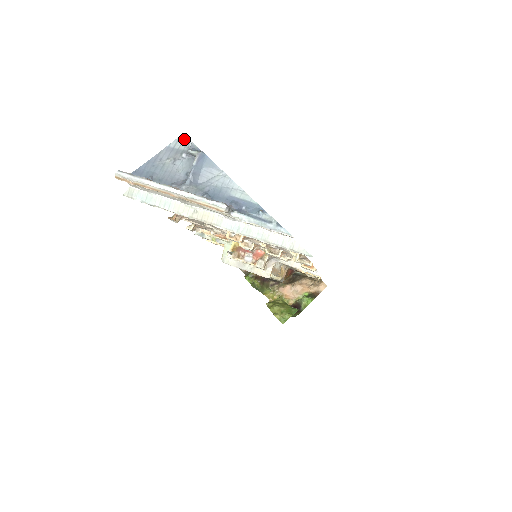
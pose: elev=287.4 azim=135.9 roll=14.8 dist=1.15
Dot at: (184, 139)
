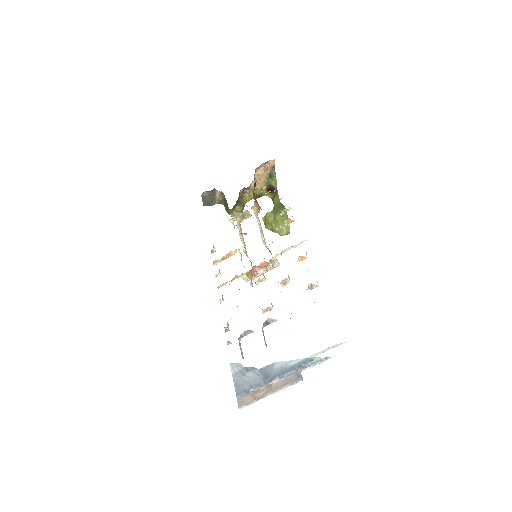
Dot at: (234, 365)
